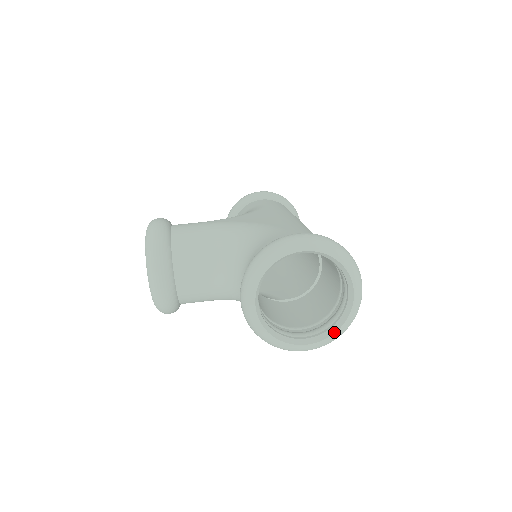
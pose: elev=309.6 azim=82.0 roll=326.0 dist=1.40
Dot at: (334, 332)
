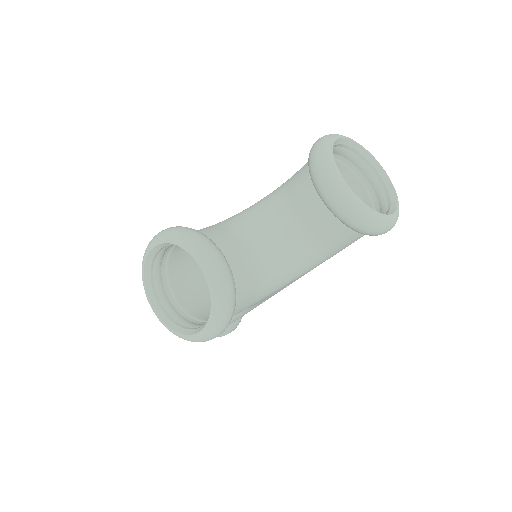
Dot at: (396, 202)
